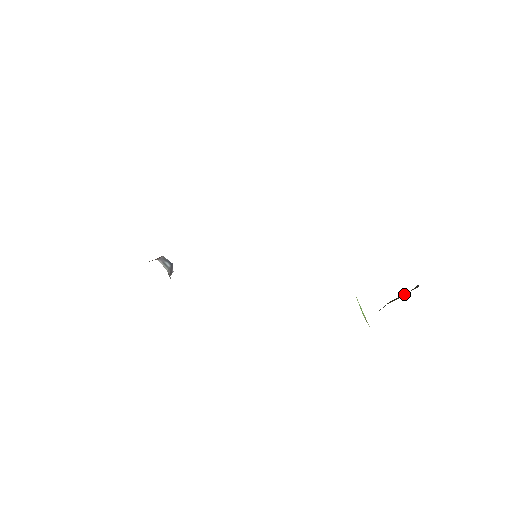
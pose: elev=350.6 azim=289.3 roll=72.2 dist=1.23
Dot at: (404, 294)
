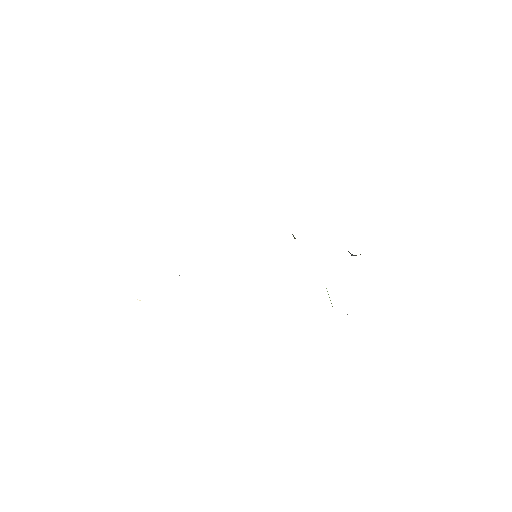
Dot at: occluded
